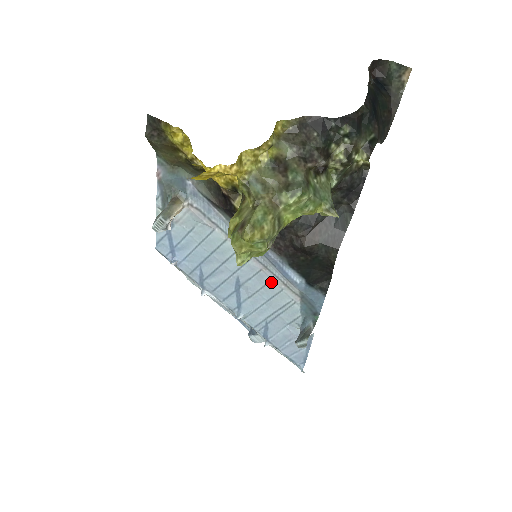
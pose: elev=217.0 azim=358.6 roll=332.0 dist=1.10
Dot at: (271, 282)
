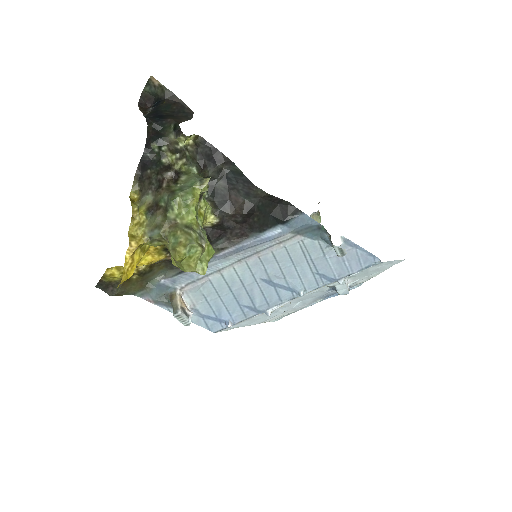
Dot at: (274, 254)
